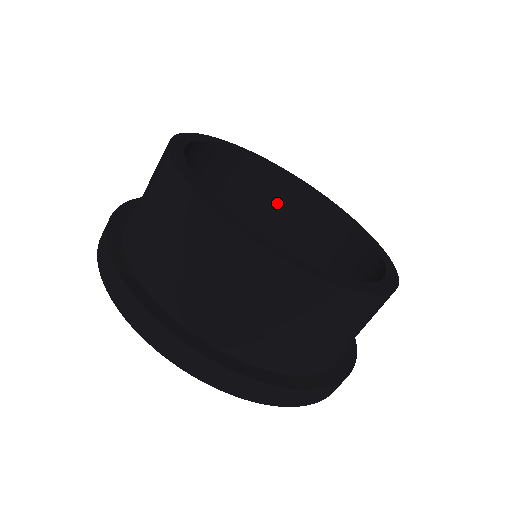
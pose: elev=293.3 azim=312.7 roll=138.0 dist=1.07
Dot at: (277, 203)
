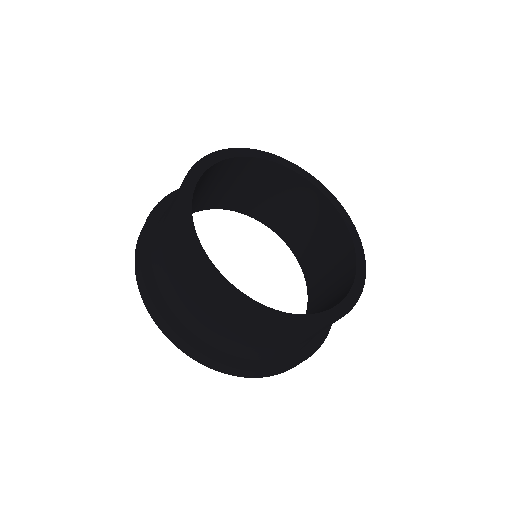
Dot at: (272, 184)
